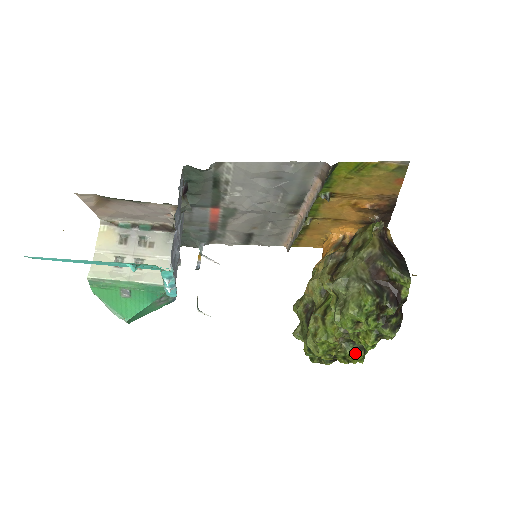
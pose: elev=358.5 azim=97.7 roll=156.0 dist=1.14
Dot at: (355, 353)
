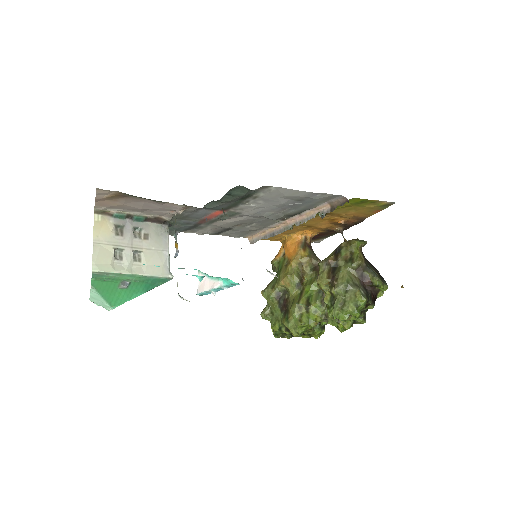
Dot at: (320, 331)
